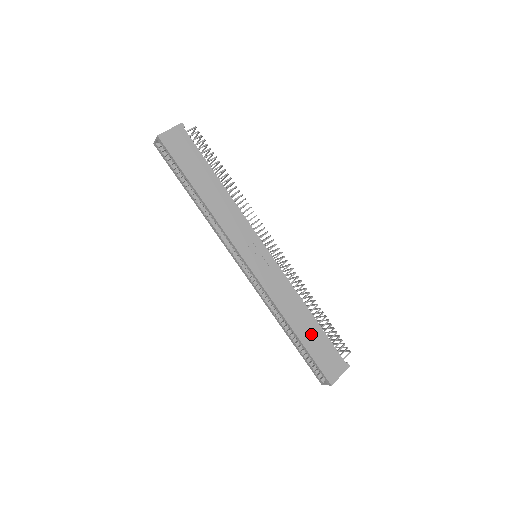
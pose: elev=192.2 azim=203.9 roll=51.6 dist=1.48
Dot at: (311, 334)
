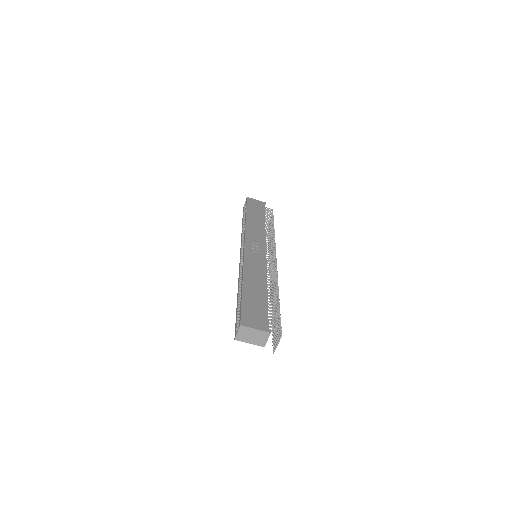
Dot at: (255, 295)
